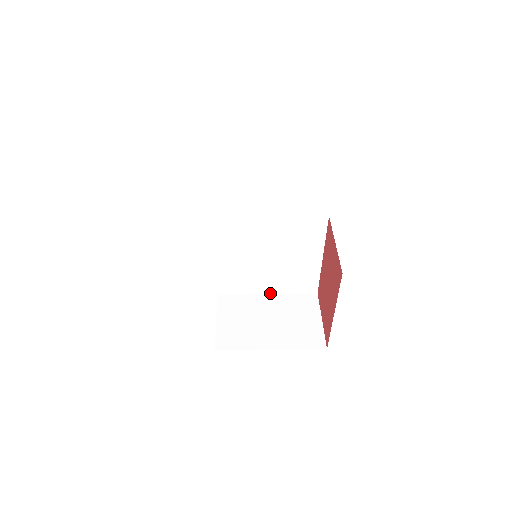
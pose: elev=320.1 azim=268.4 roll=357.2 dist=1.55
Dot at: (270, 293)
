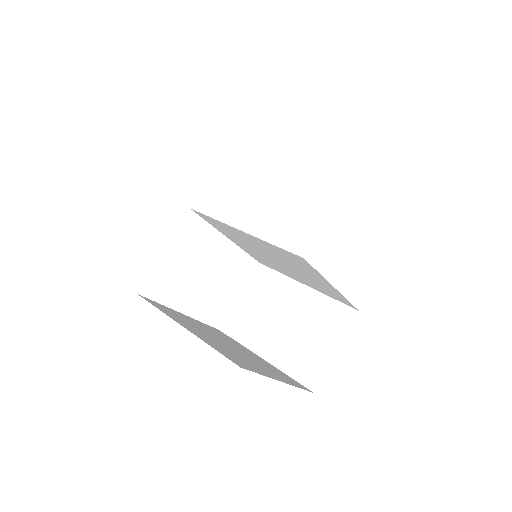
Dot at: (307, 285)
